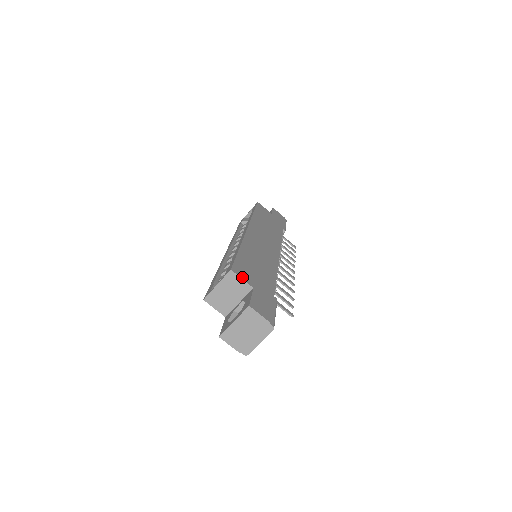
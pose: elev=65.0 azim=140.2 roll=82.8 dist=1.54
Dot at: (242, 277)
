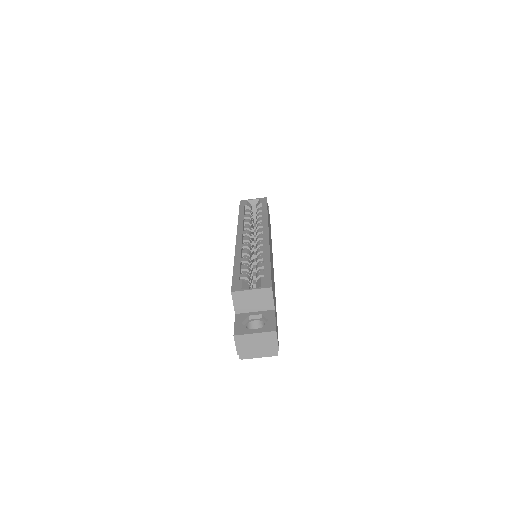
Dot at: (273, 296)
